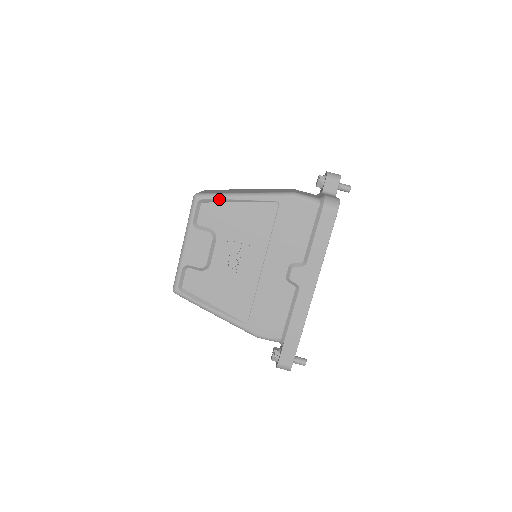
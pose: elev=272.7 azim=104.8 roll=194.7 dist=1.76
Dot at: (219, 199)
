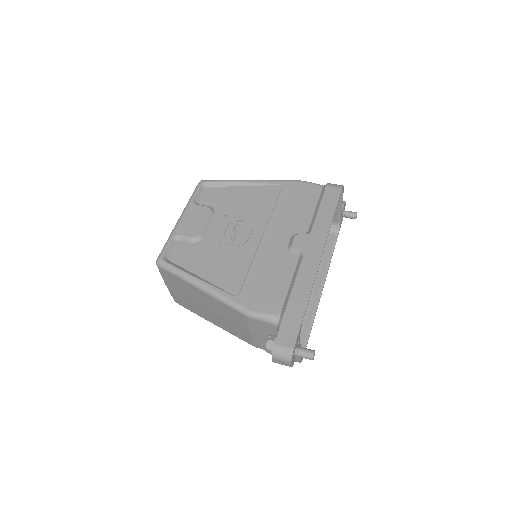
Dot at: (223, 182)
